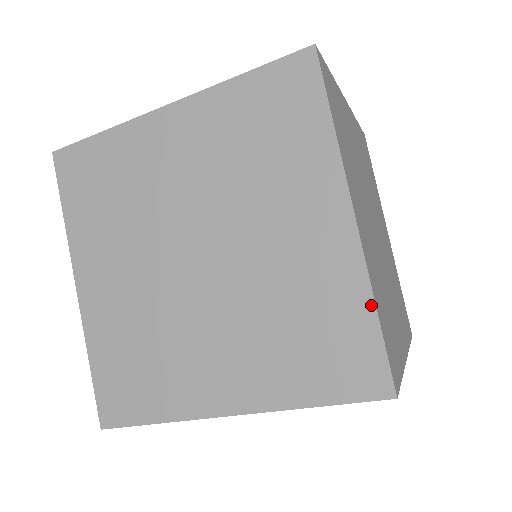
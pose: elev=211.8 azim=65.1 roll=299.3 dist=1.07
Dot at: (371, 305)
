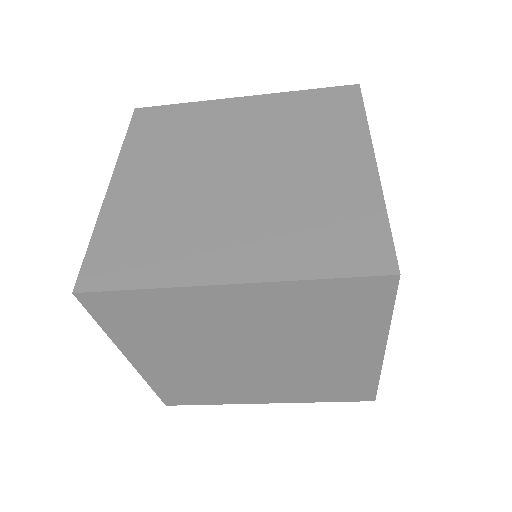
Dot at: (383, 211)
